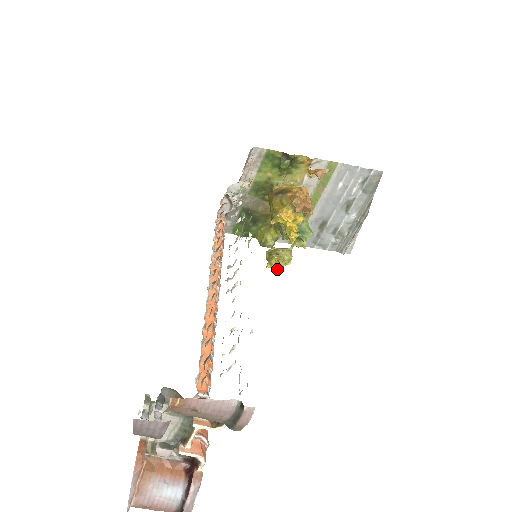
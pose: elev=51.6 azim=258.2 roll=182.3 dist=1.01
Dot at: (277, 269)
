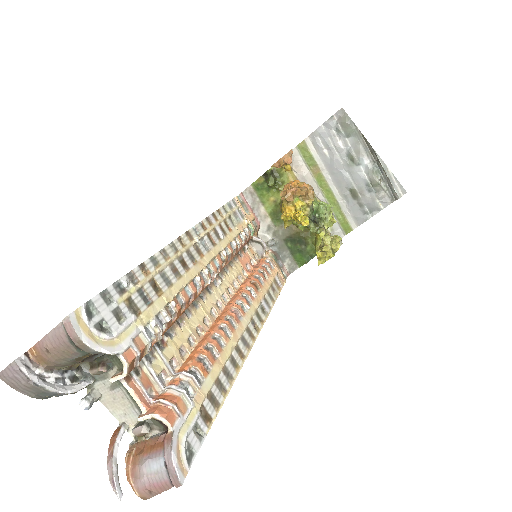
Dot at: occluded
